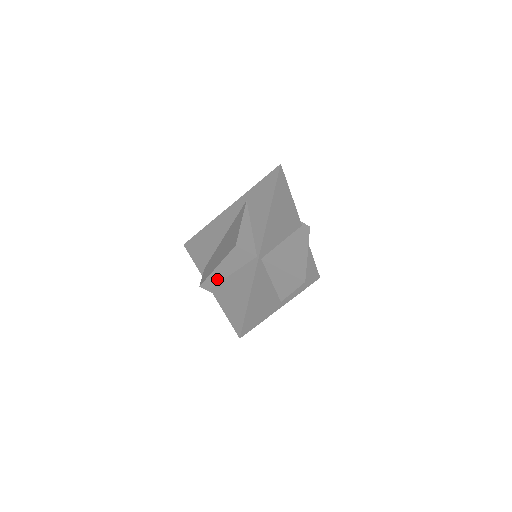
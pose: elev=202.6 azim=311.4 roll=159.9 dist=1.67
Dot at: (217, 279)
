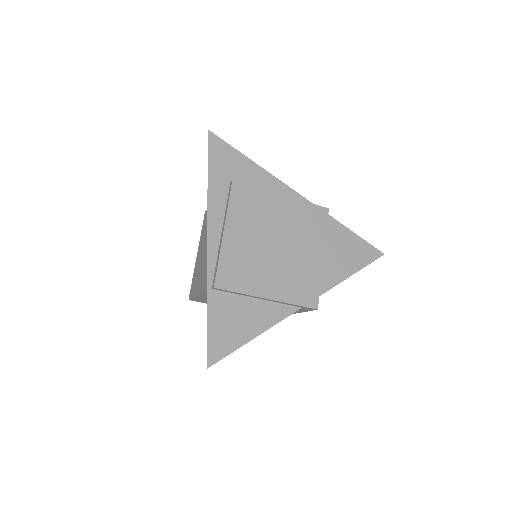
Dot at: occluded
